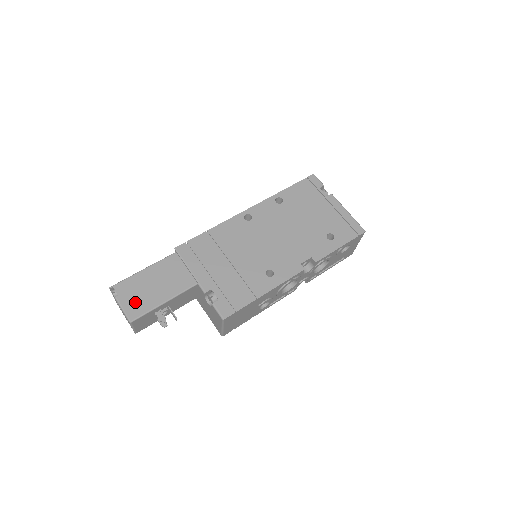
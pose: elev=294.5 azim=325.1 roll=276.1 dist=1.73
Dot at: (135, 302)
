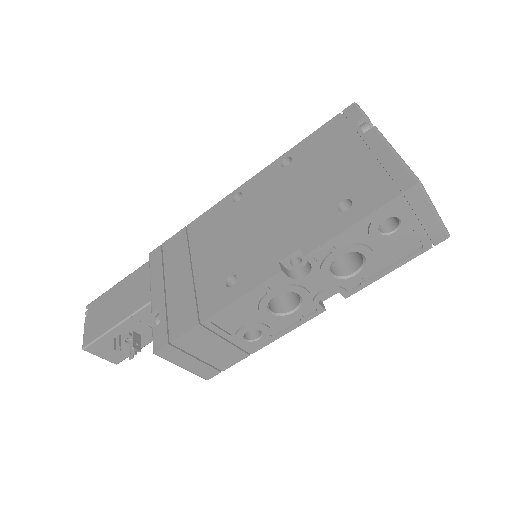
Dot at: (95, 324)
